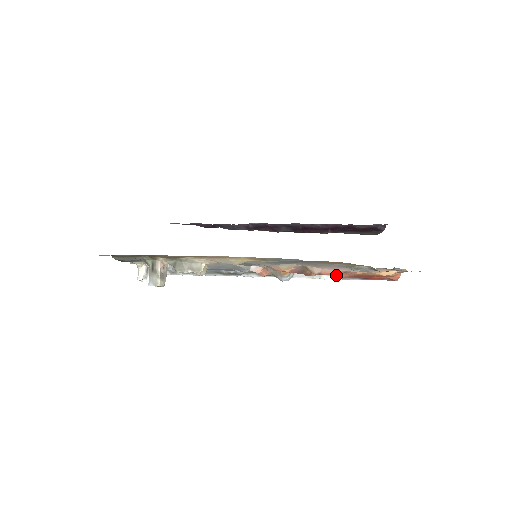
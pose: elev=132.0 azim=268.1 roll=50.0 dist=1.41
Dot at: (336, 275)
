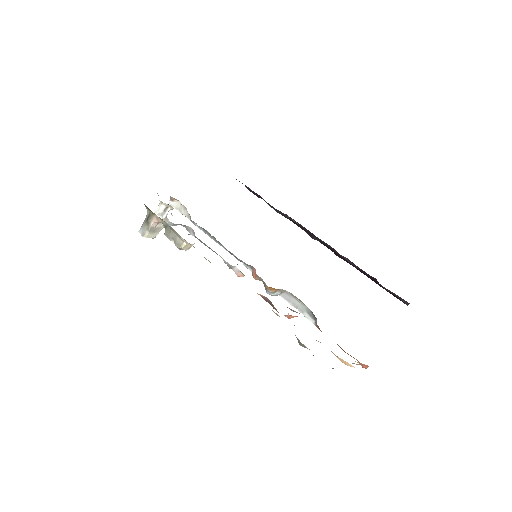
Dot at: (316, 321)
